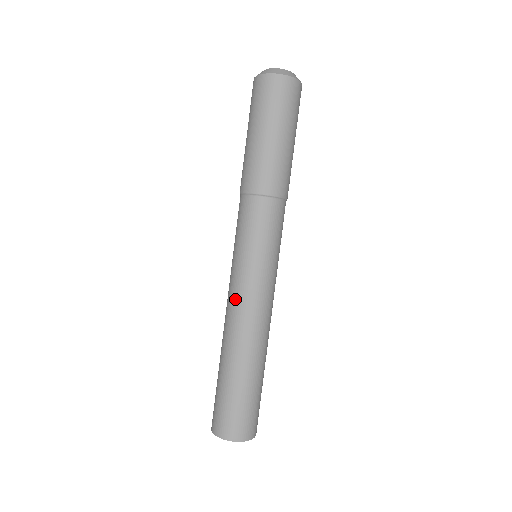
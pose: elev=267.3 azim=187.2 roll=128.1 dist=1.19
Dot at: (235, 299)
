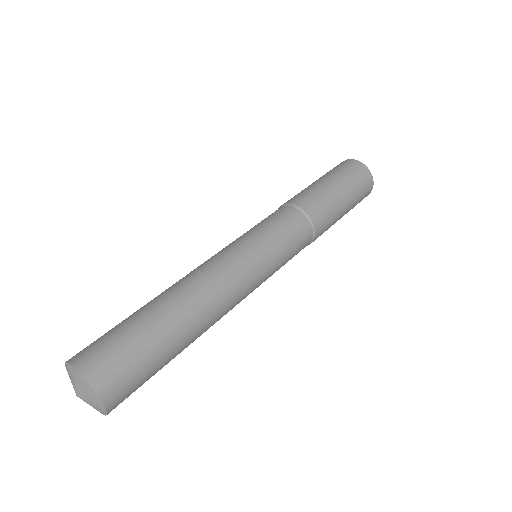
Dot at: occluded
